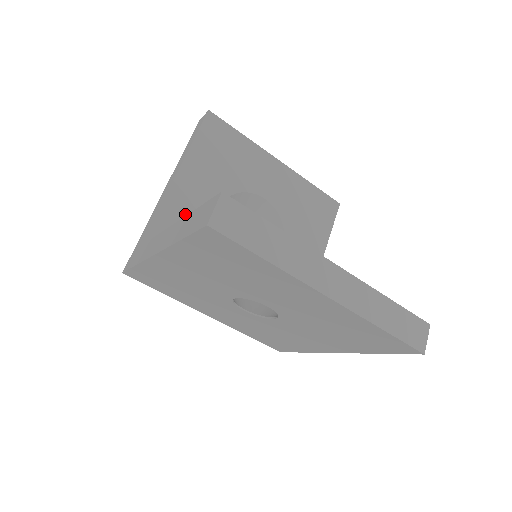
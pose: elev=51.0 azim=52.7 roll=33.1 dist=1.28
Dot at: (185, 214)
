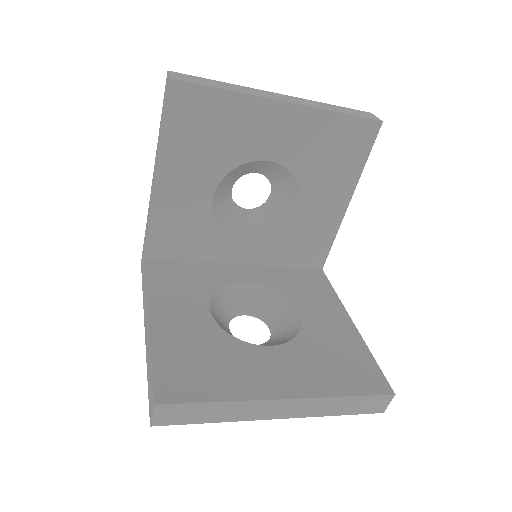
Dot at: (178, 215)
